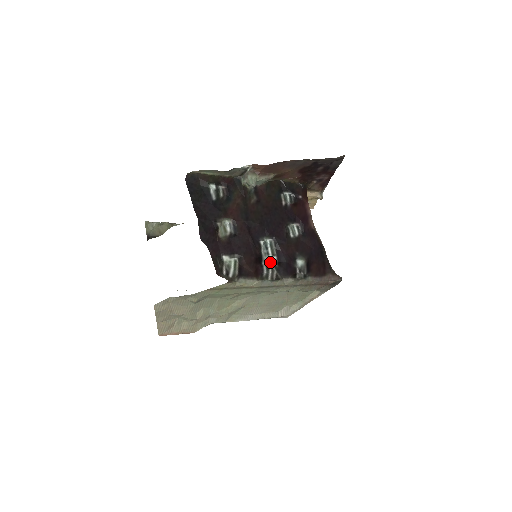
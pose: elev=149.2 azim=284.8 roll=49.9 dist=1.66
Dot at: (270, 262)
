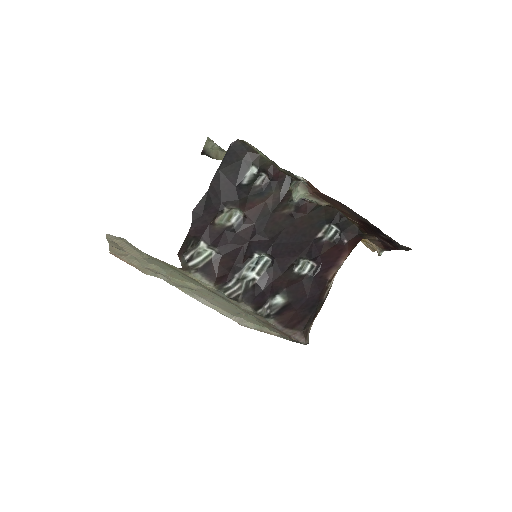
Dot at: (247, 278)
